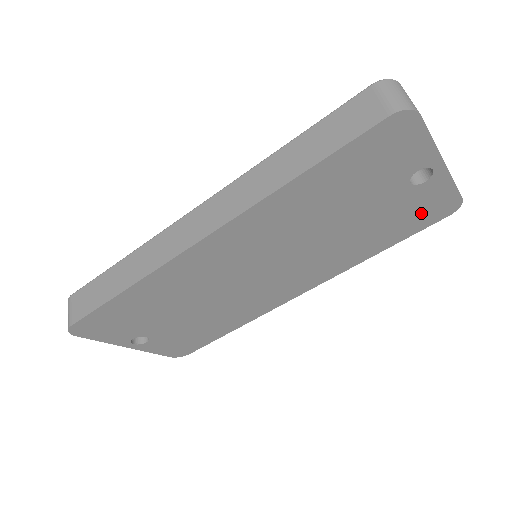
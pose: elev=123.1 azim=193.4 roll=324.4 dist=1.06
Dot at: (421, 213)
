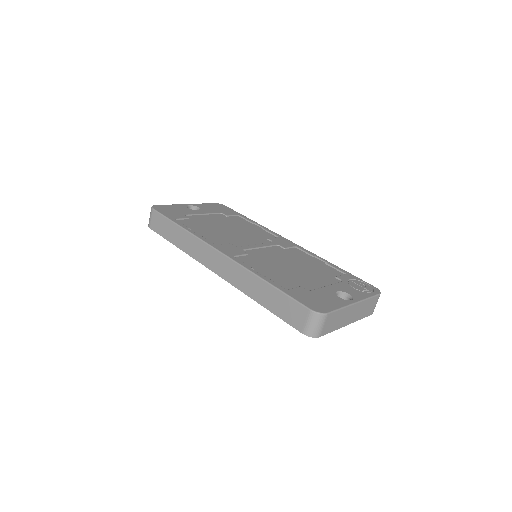
Dot at: occluded
